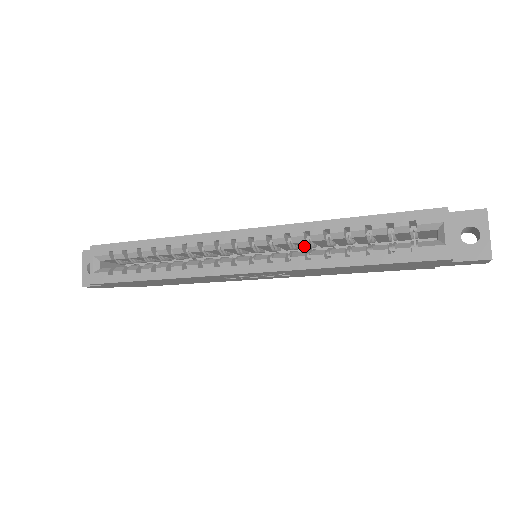
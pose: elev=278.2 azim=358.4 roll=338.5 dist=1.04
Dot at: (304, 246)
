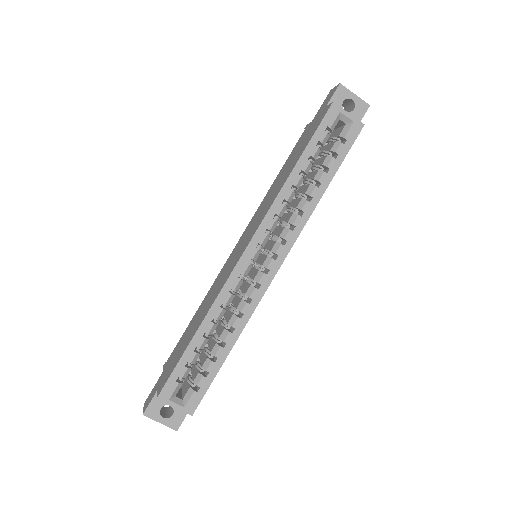
Dot at: occluded
